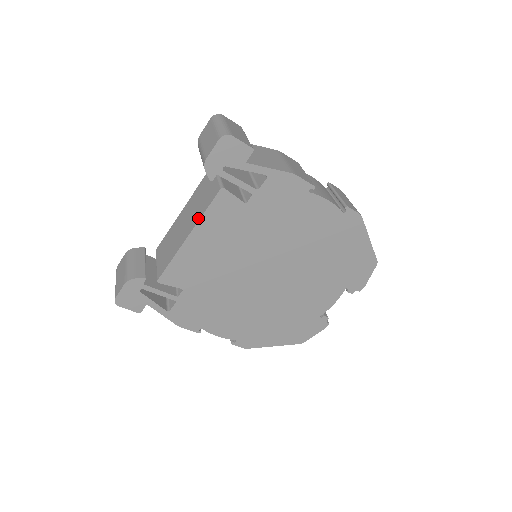
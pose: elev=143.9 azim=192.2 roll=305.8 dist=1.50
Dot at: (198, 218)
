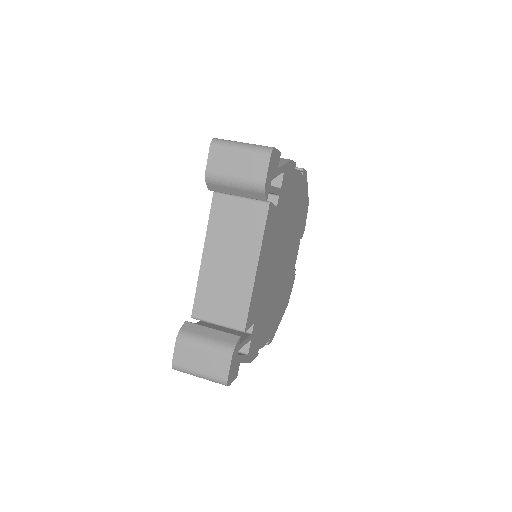
Dot at: (257, 245)
